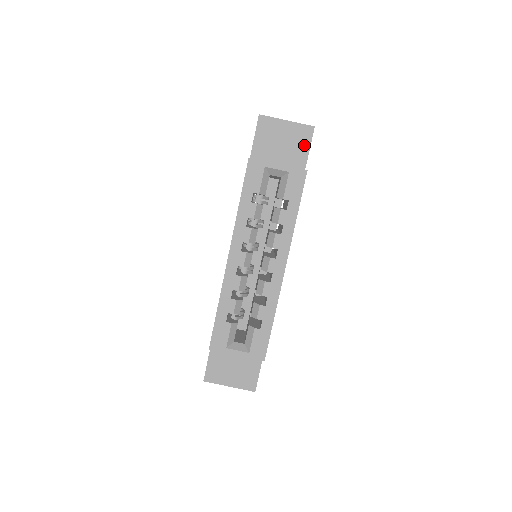
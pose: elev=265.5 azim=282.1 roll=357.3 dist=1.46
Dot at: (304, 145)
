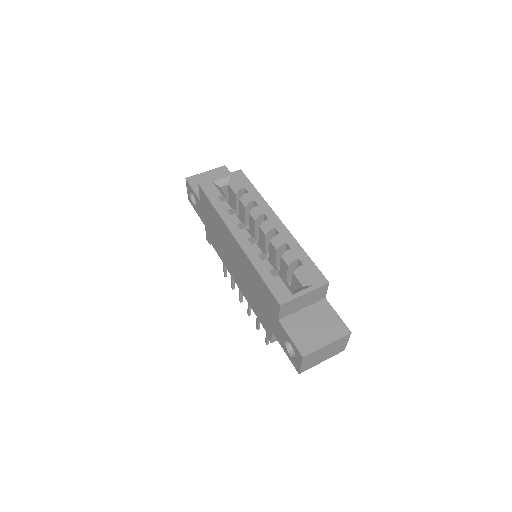
Dot at: occluded
